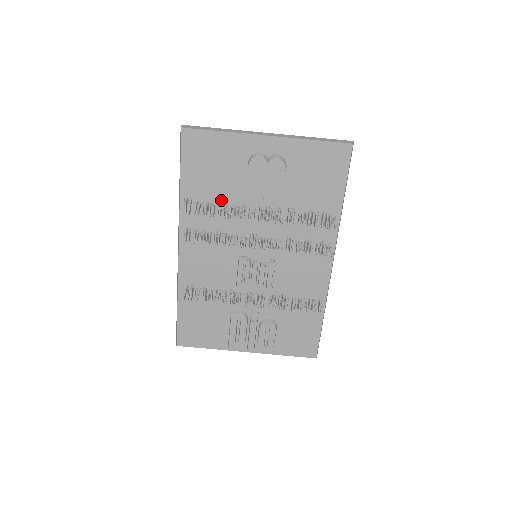
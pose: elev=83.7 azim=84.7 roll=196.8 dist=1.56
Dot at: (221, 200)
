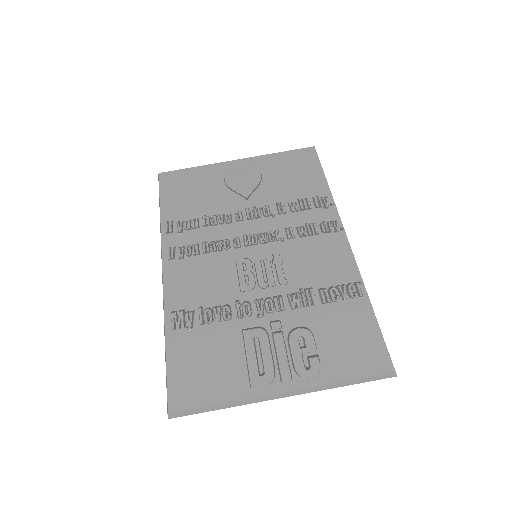
Dot at: (204, 215)
